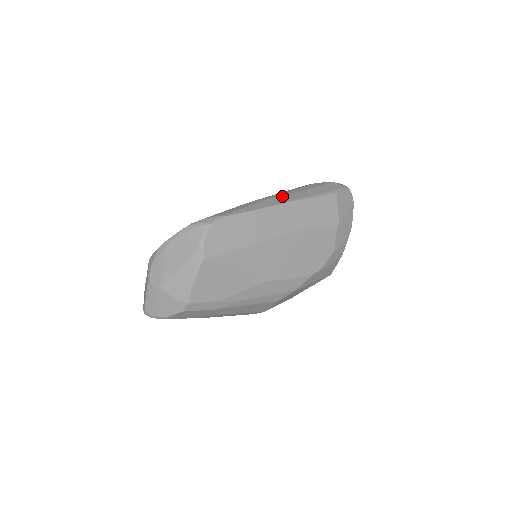
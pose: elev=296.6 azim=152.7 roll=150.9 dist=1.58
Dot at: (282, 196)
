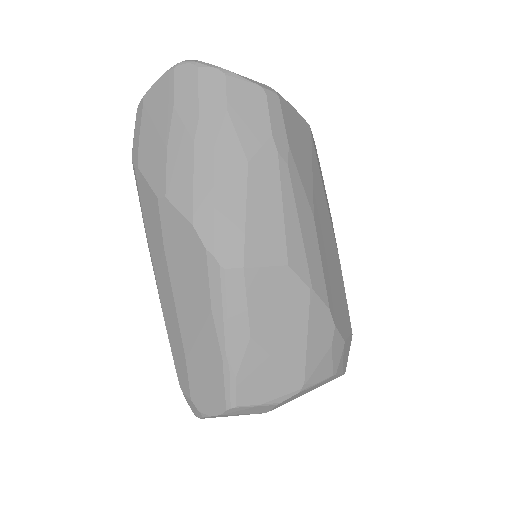
Dot at: occluded
